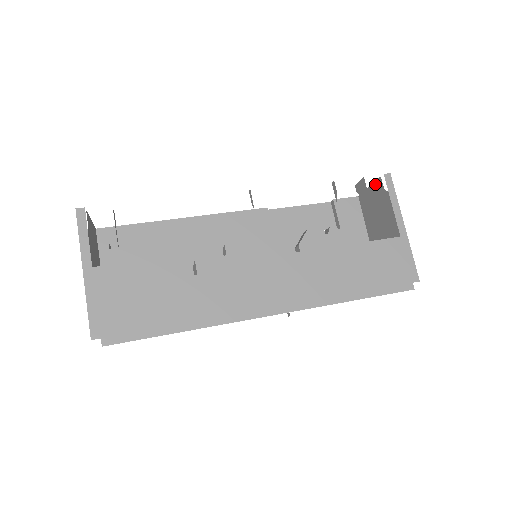
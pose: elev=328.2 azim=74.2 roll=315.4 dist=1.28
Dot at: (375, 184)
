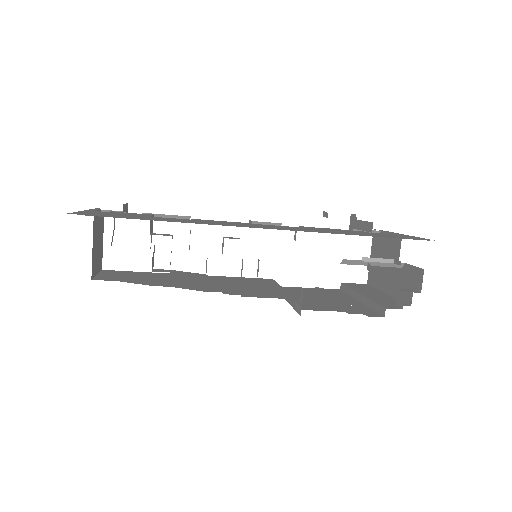
Dot at: (372, 247)
